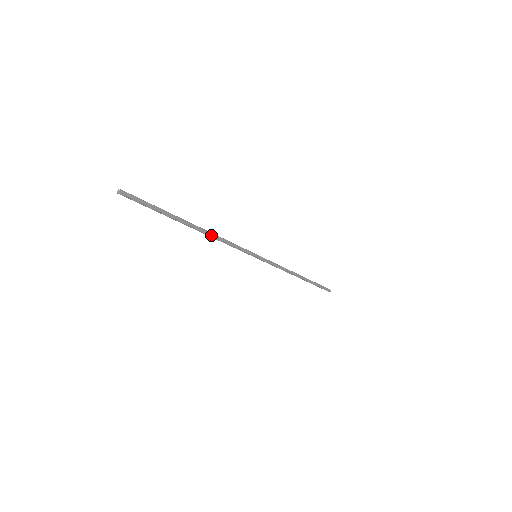
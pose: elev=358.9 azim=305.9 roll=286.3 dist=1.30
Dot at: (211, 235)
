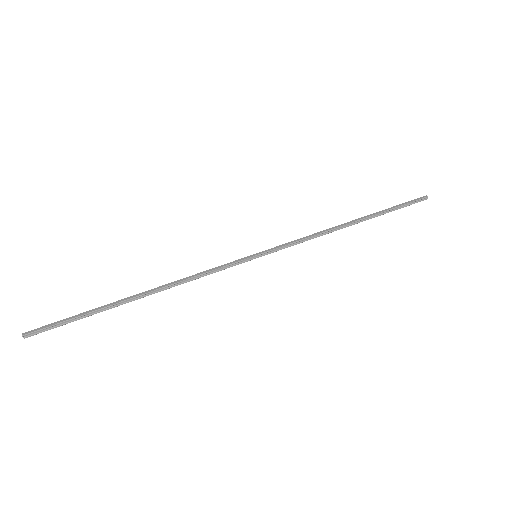
Dot at: (168, 286)
